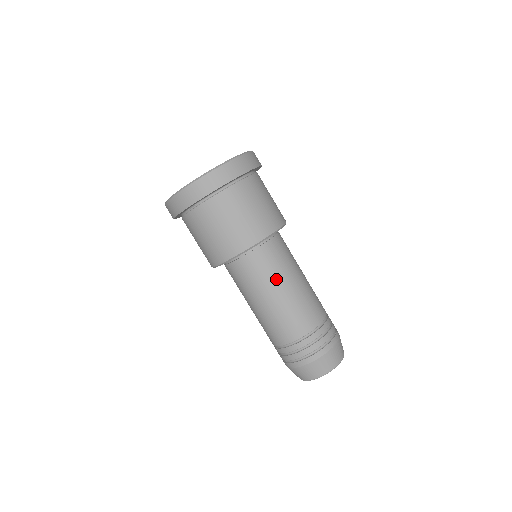
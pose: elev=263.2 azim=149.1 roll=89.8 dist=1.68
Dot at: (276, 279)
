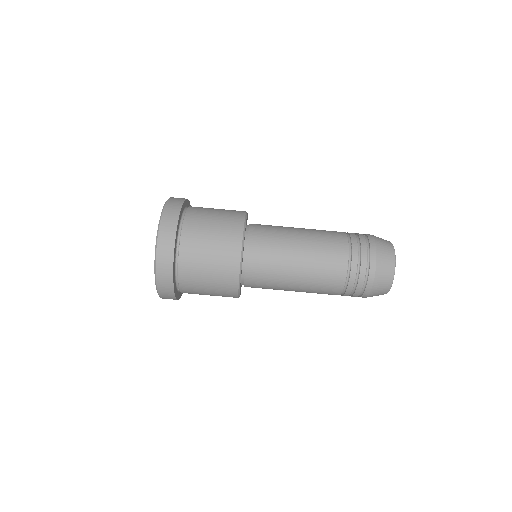
Dot at: (282, 270)
